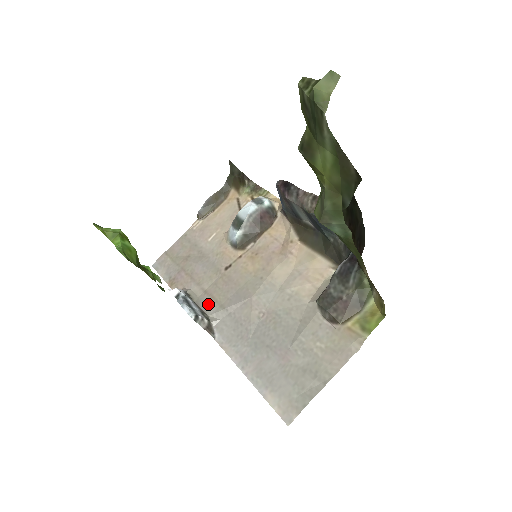
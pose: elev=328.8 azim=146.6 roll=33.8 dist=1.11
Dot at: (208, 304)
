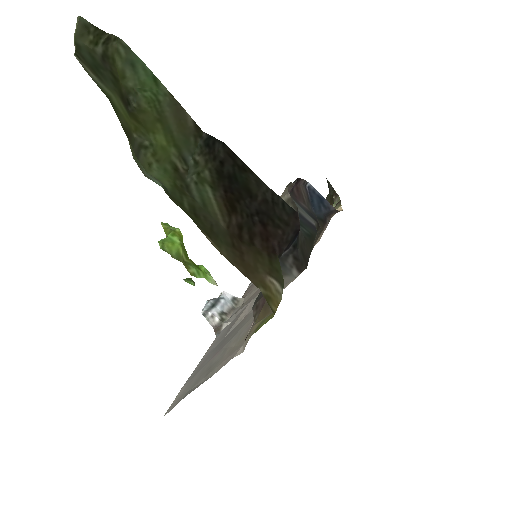
Dot at: (238, 309)
